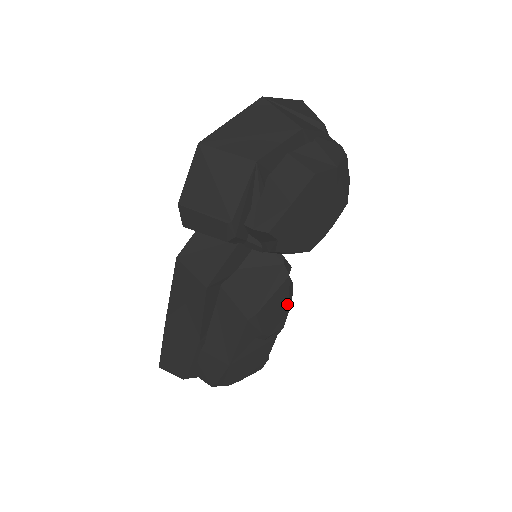
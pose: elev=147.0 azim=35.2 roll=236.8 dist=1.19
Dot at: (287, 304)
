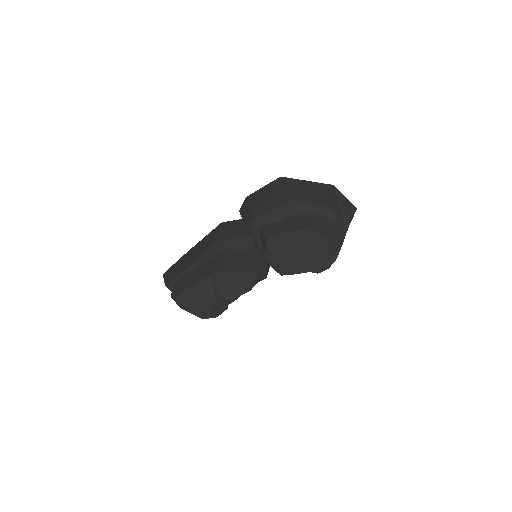
Dot at: (244, 289)
